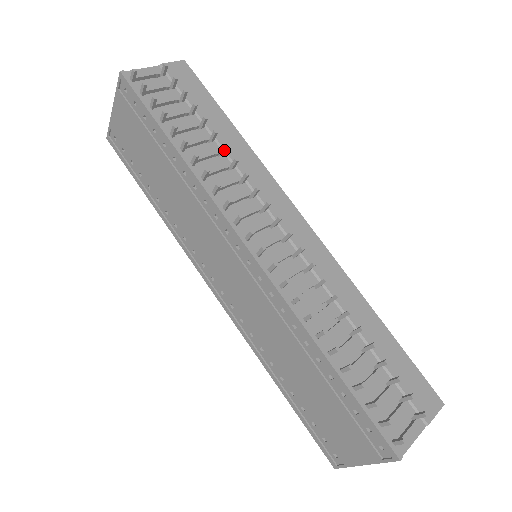
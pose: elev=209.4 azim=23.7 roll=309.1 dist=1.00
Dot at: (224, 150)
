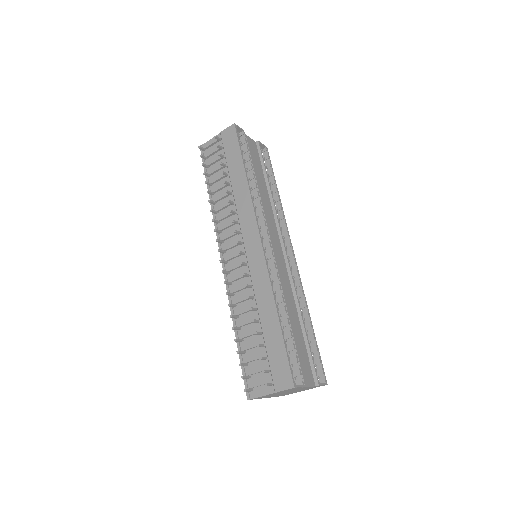
Dot at: (228, 193)
